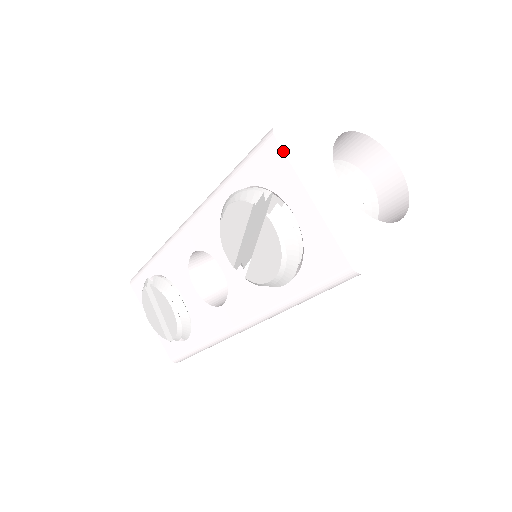
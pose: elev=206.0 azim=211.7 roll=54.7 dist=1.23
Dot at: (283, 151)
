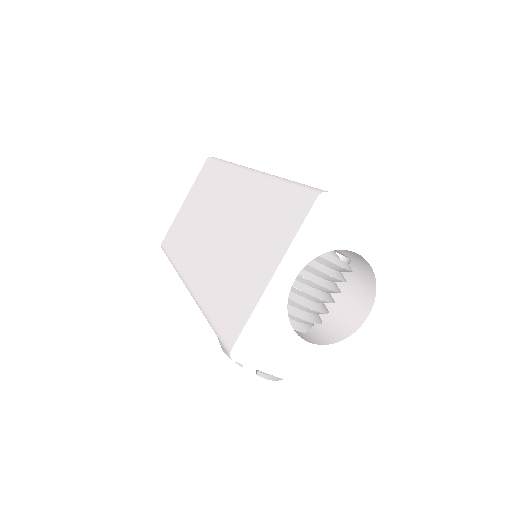
Dot at: occluded
